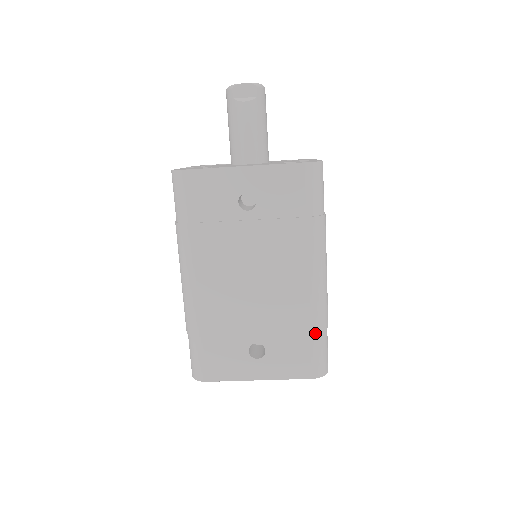
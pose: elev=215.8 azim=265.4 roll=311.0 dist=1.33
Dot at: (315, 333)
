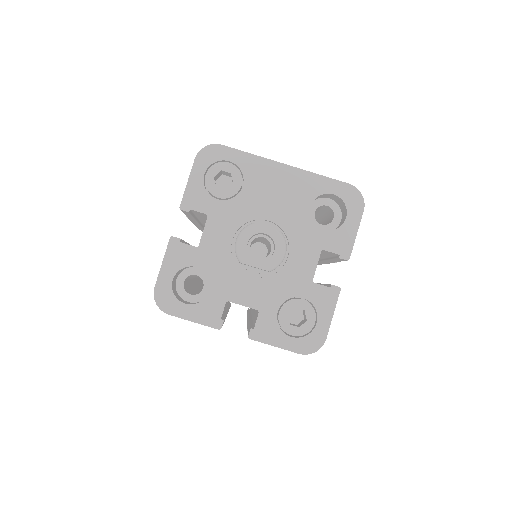
Dot at: occluded
